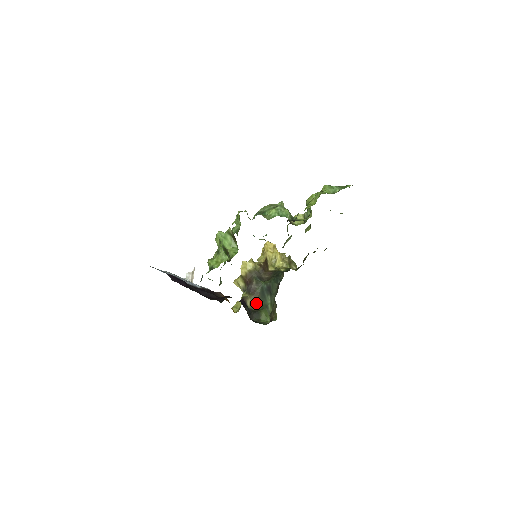
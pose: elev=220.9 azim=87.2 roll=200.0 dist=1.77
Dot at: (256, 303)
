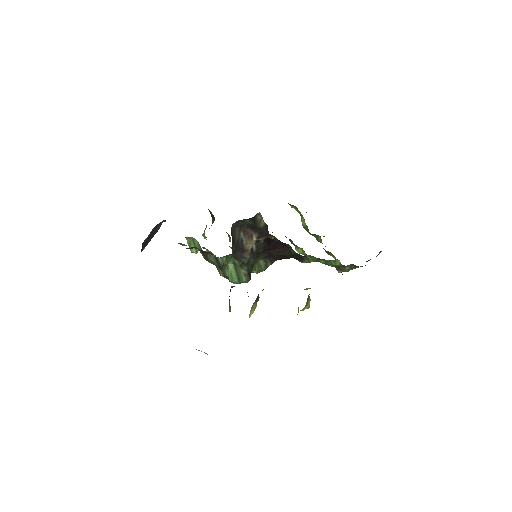
Dot at: occluded
